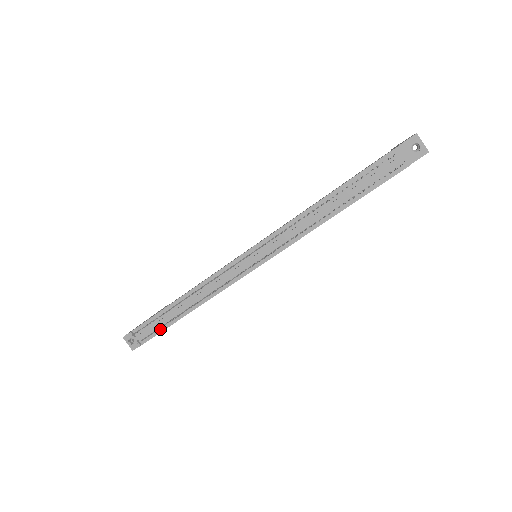
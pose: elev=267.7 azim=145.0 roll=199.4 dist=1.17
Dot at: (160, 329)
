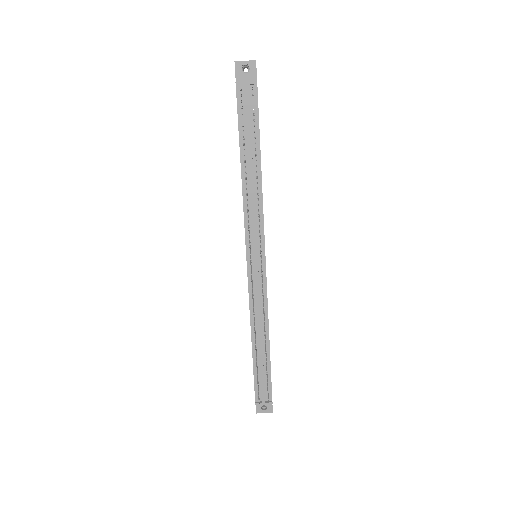
Dot at: (268, 376)
